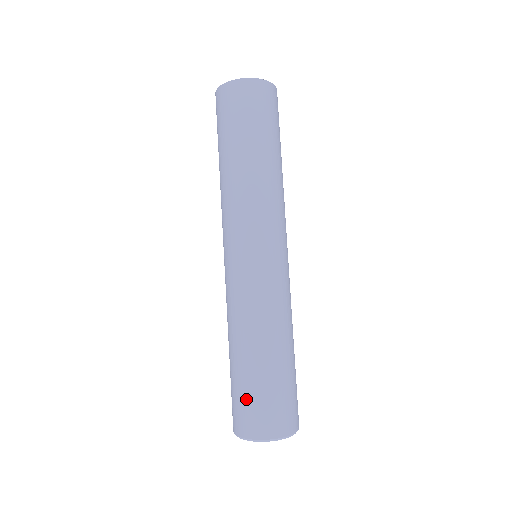
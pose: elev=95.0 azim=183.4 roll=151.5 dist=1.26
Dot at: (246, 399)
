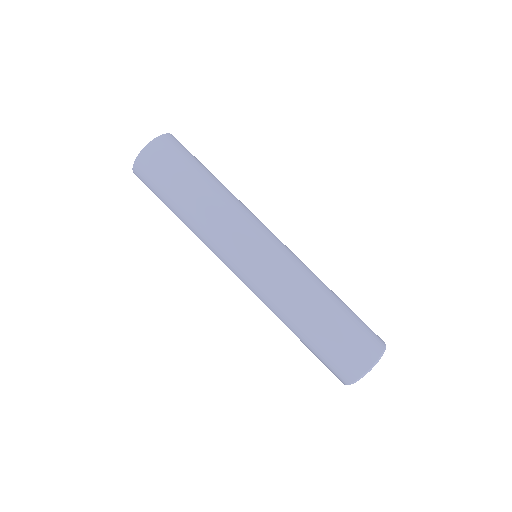
Dot at: (335, 353)
